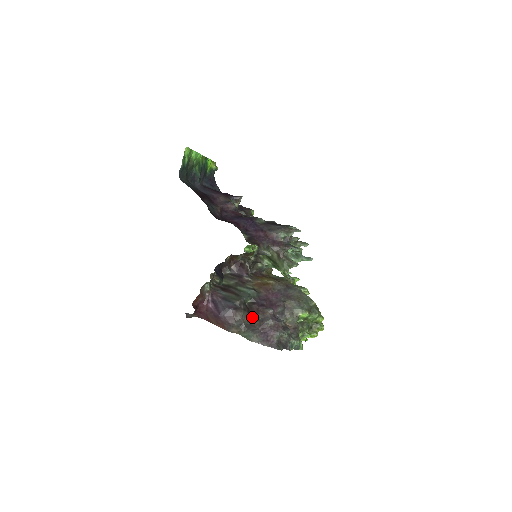
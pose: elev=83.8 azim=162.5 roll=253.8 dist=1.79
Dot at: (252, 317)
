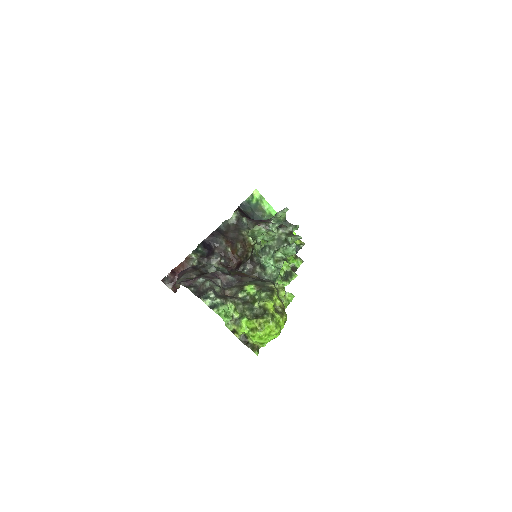
Dot at: occluded
